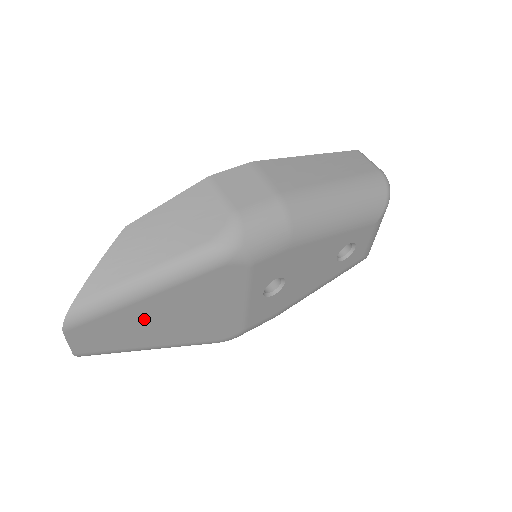
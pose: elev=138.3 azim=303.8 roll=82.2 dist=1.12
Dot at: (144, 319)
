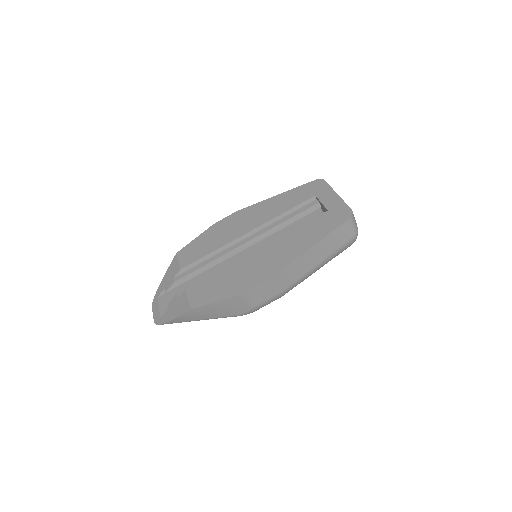
Dot at: occluded
